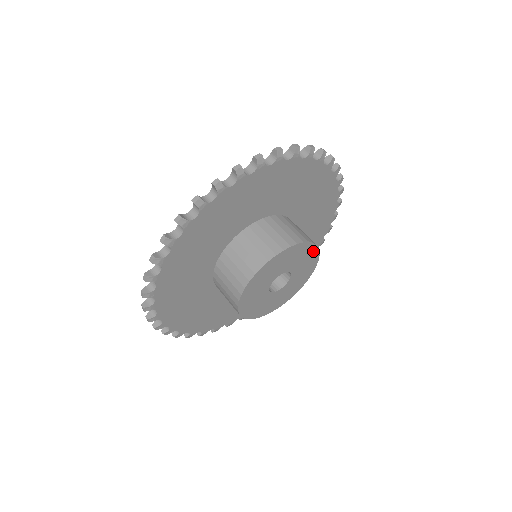
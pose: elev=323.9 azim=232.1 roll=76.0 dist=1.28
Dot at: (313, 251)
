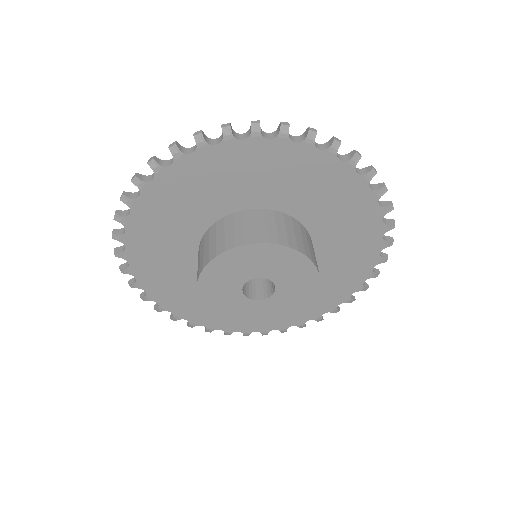
Dot at: (308, 269)
